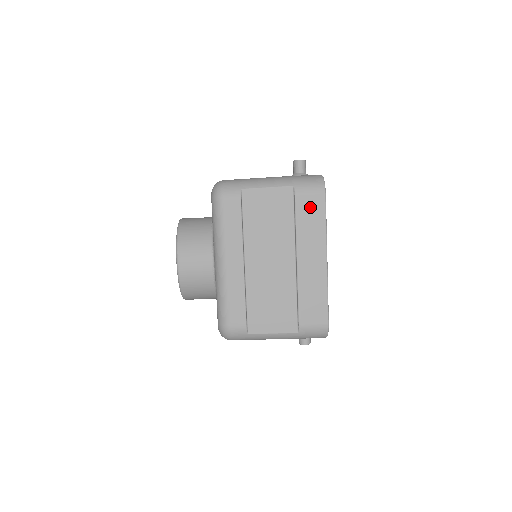
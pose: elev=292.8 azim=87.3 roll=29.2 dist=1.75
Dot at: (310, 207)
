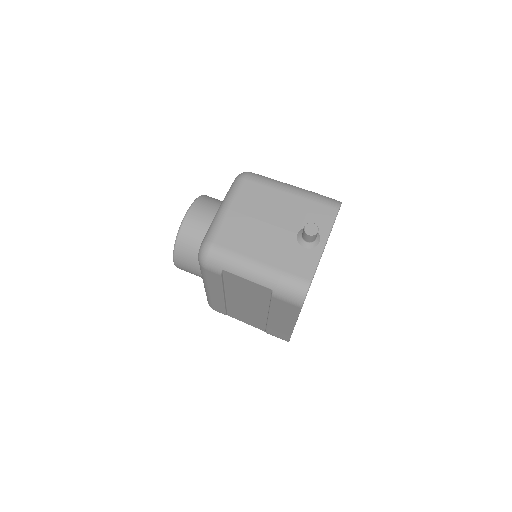
Dot at: (285, 306)
